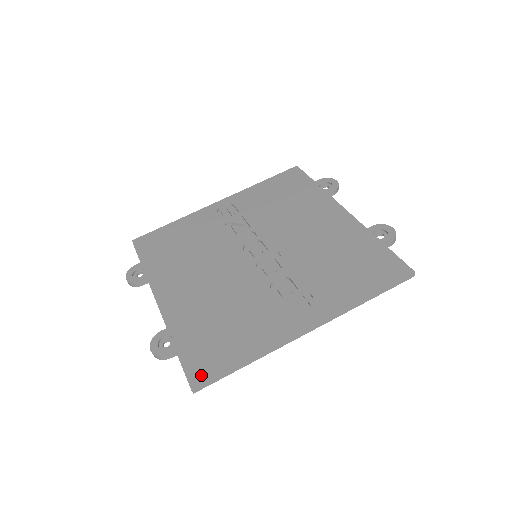
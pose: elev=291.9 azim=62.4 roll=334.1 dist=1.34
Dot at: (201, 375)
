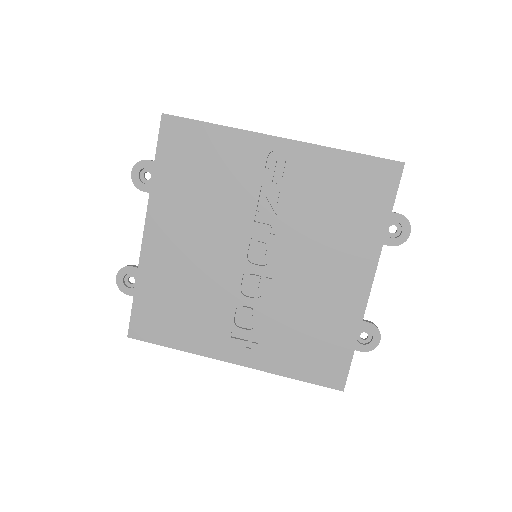
Dot at: (140, 332)
